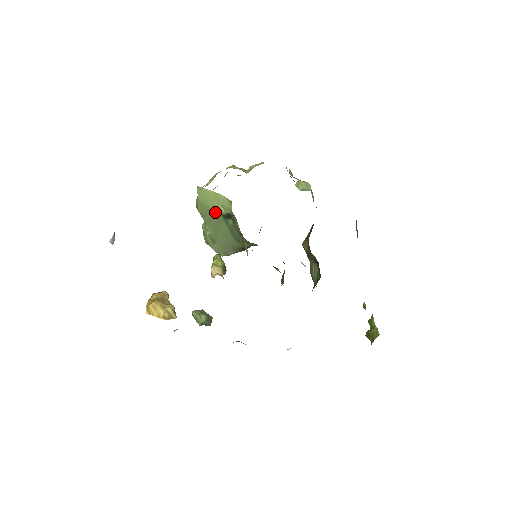
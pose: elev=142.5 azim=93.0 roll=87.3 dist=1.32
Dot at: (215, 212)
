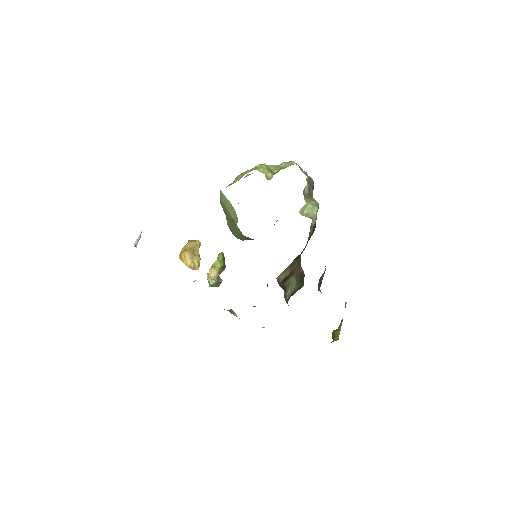
Dot at: (230, 215)
